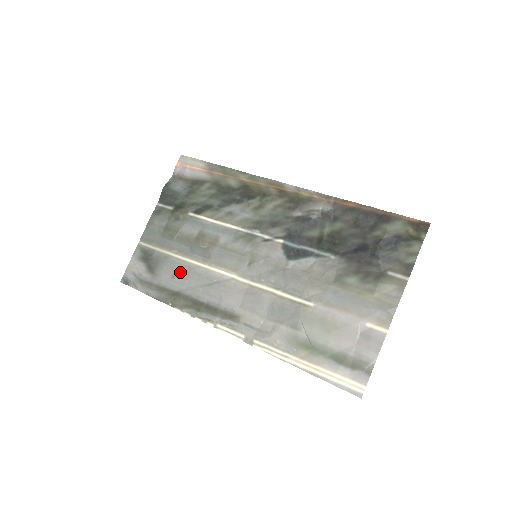
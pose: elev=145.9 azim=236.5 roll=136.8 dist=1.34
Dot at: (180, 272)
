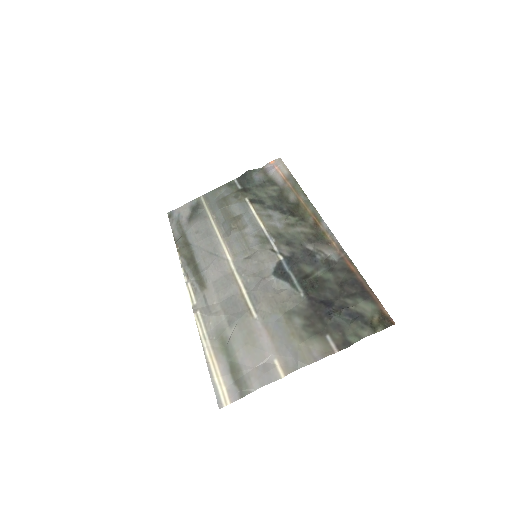
Dot at: (203, 232)
